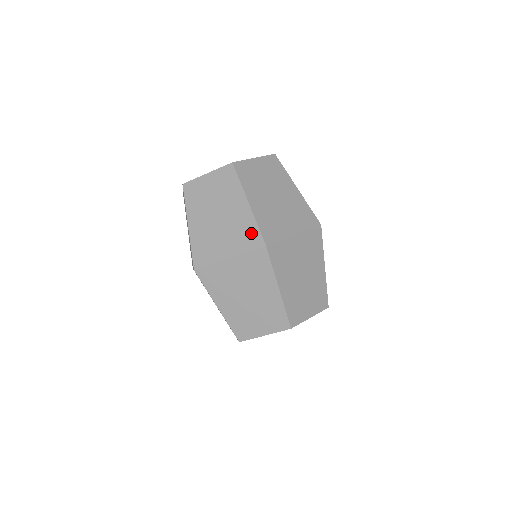
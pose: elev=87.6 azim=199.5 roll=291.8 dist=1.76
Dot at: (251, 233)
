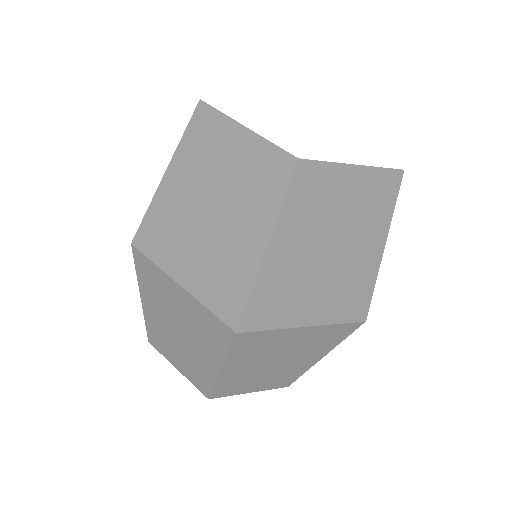
Dot at: (359, 299)
